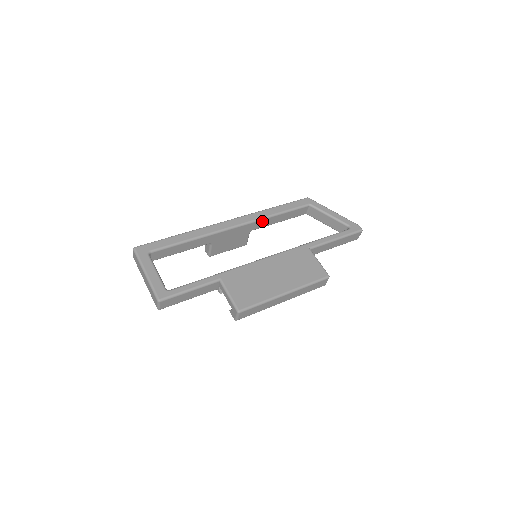
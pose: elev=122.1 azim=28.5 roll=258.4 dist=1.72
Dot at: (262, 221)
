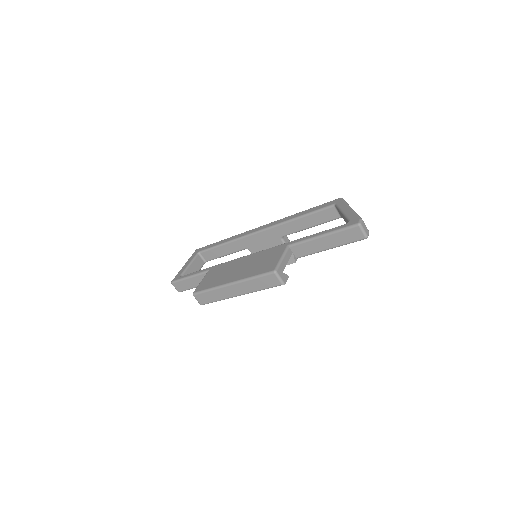
Dot at: (285, 226)
